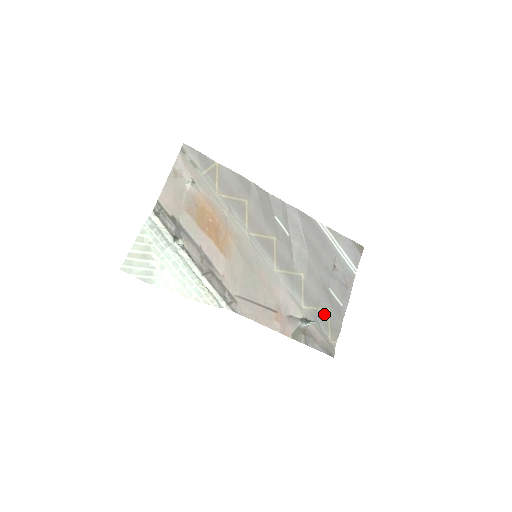
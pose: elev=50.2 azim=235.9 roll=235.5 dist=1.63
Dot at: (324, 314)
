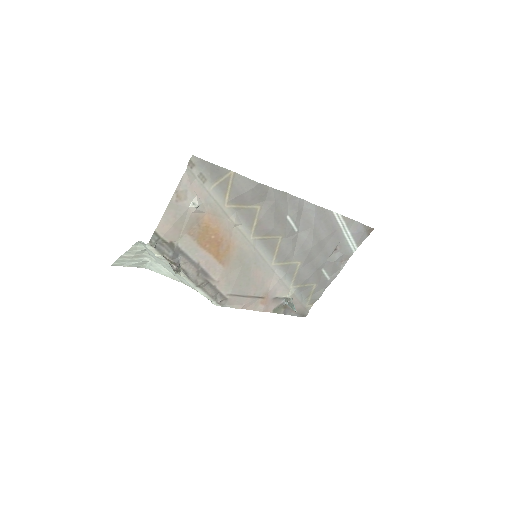
Dot at: (309, 288)
